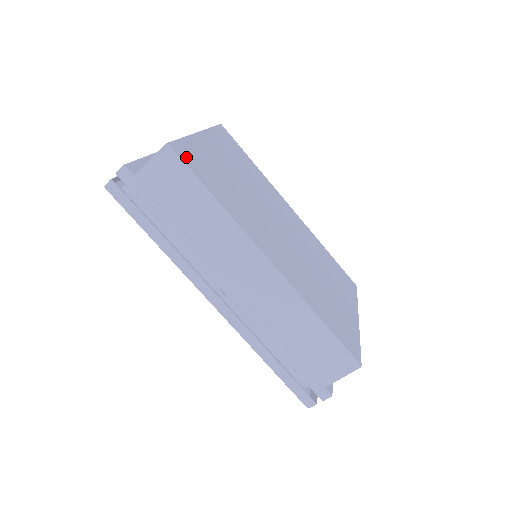
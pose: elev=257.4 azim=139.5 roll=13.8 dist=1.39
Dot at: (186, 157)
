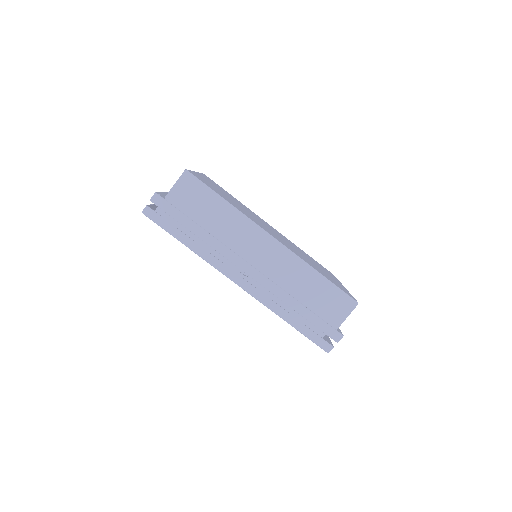
Dot at: (199, 178)
